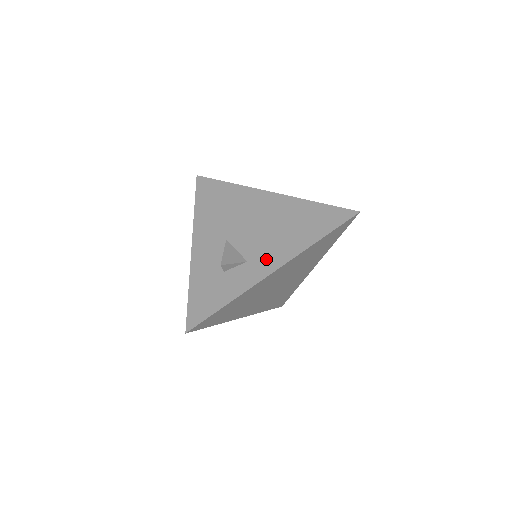
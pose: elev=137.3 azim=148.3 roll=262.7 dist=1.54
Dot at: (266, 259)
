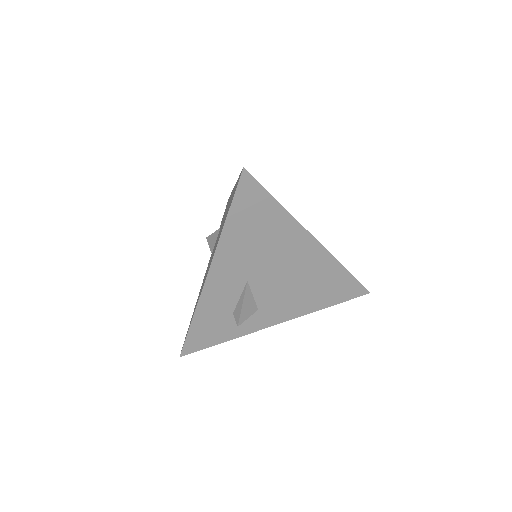
Dot at: (276, 312)
